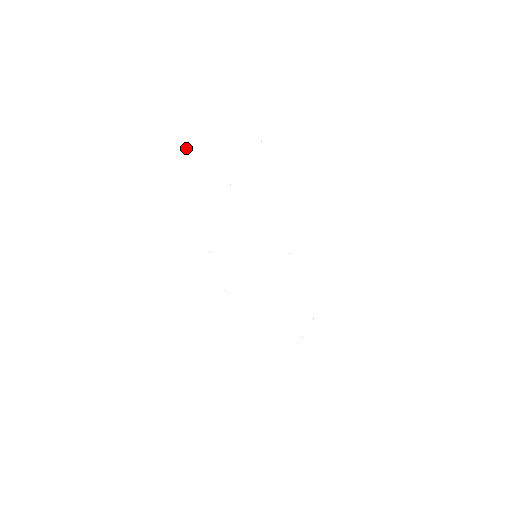
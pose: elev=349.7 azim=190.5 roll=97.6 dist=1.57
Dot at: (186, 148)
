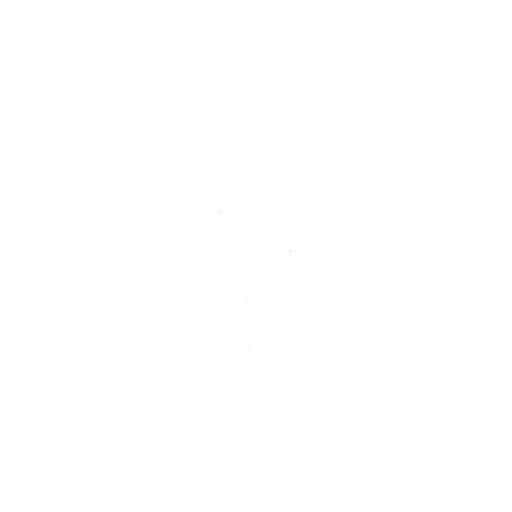
Dot at: occluded
